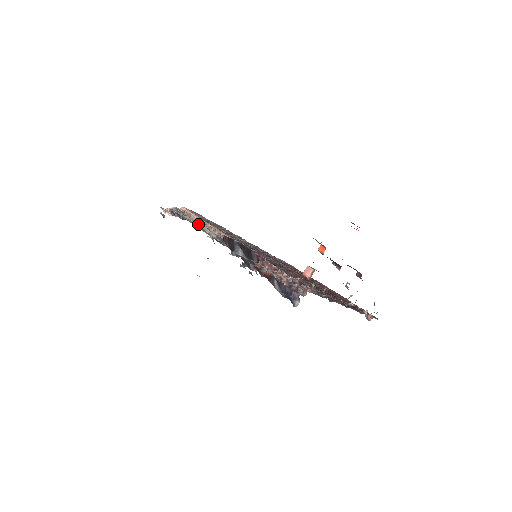
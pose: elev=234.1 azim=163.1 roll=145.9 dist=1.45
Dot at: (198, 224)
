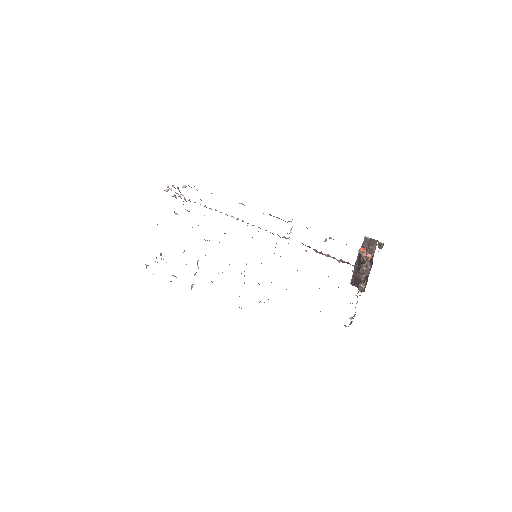
Dot at: occluded
